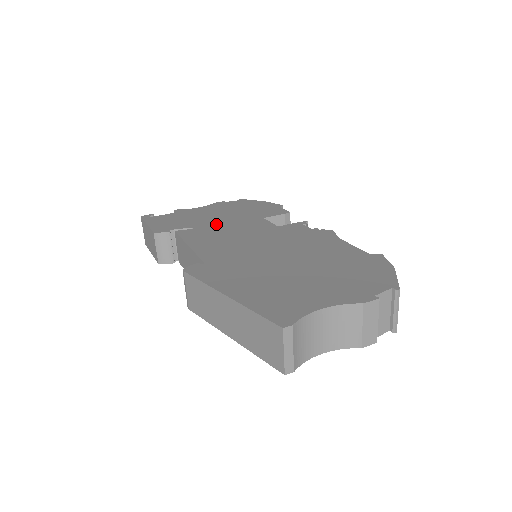
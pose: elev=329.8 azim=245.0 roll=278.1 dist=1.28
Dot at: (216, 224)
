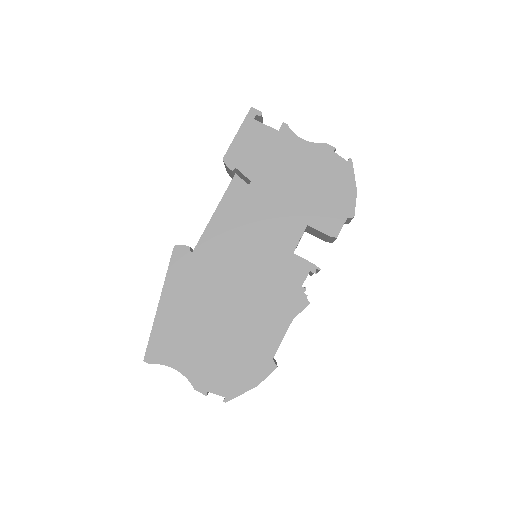
Dot at: (269, 196)
